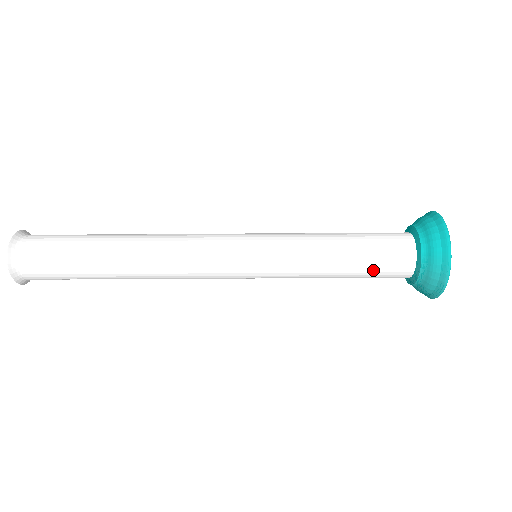
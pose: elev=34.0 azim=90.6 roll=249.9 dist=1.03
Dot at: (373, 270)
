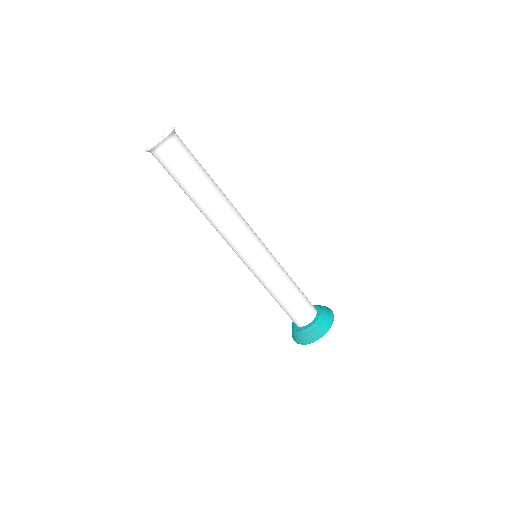
Dot at: (295, 309)
